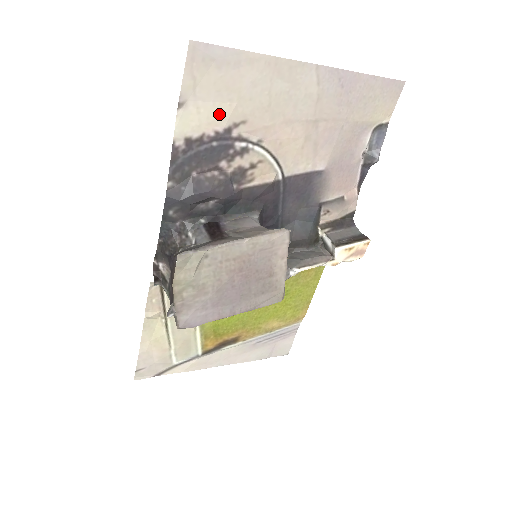
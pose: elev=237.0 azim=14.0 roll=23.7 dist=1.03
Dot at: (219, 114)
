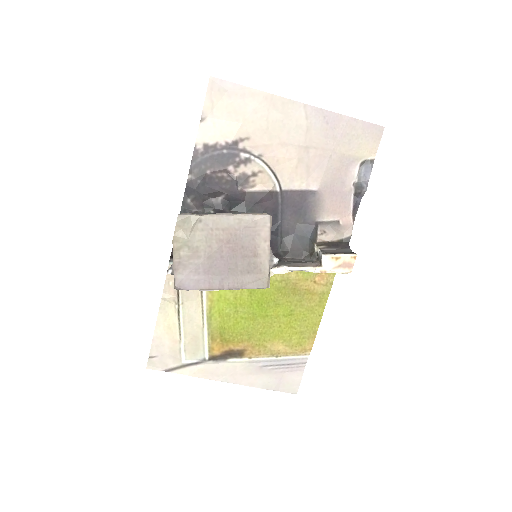
Dot at: (229, 130)
